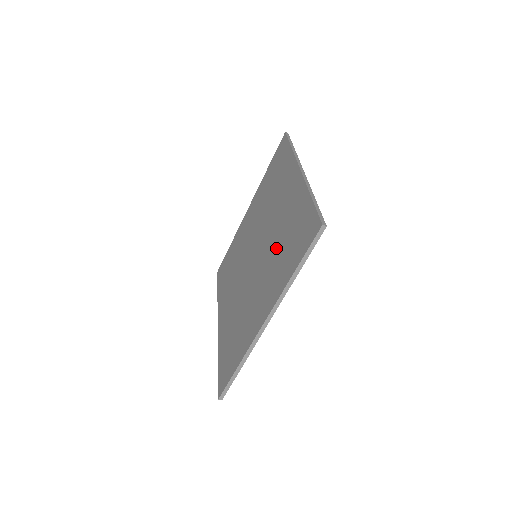
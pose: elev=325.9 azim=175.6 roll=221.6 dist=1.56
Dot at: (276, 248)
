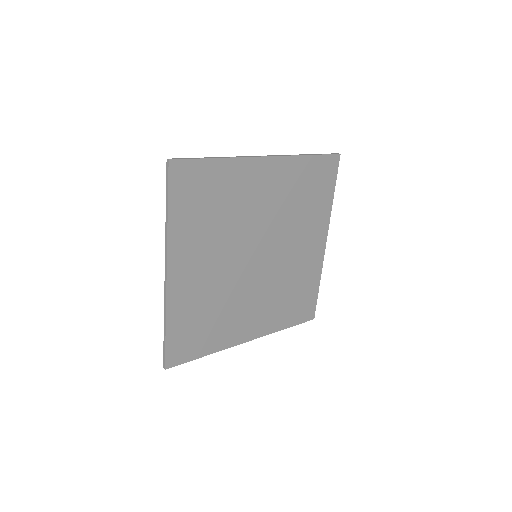
Dot at: (221, 223)
